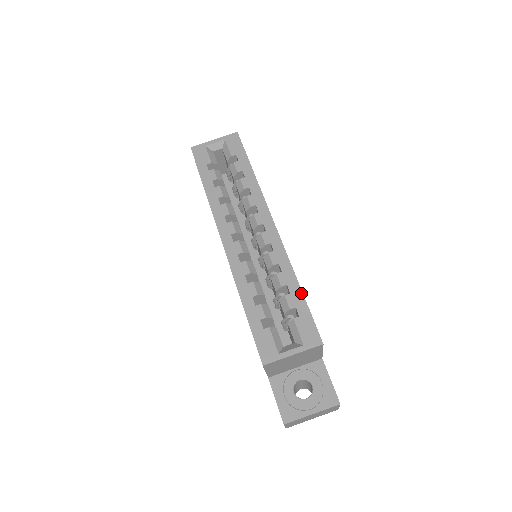
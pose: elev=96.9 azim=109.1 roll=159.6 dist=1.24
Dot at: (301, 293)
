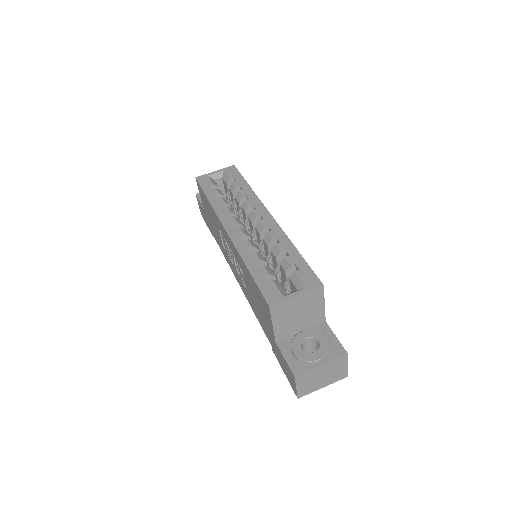
Dot at: (299, 254)
